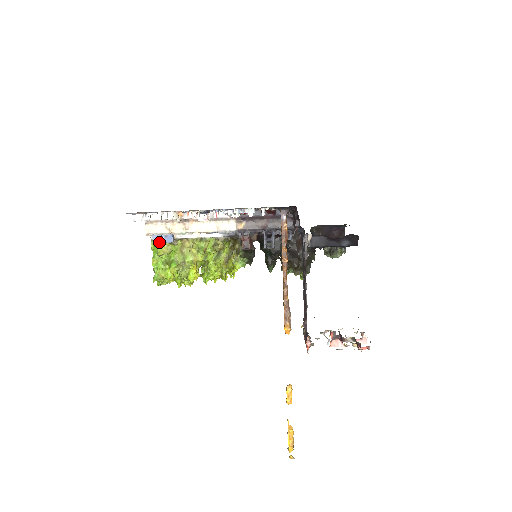
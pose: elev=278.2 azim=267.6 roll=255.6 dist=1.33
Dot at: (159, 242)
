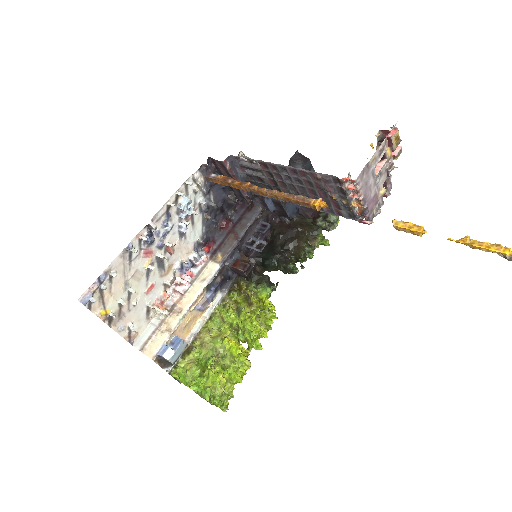
Dot at: (171, 354)
